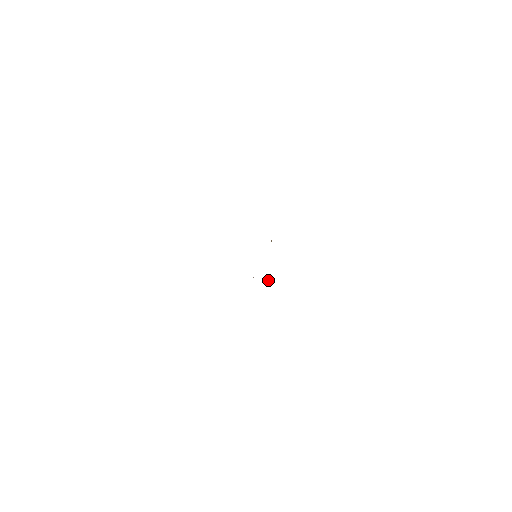
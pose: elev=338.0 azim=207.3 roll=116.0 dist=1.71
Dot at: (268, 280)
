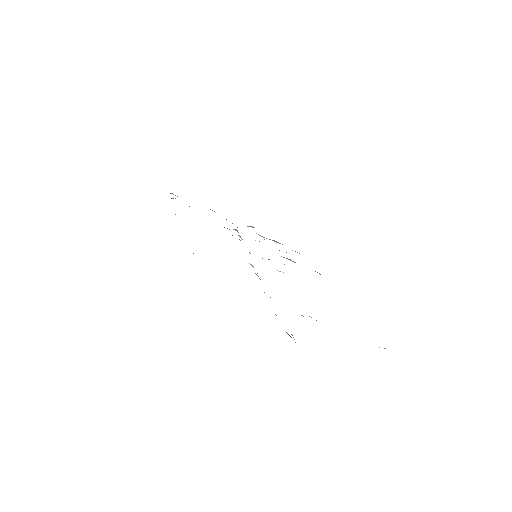
Dot at: occluded
